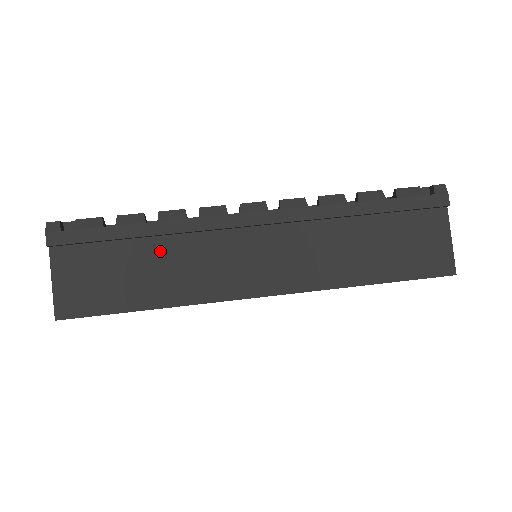
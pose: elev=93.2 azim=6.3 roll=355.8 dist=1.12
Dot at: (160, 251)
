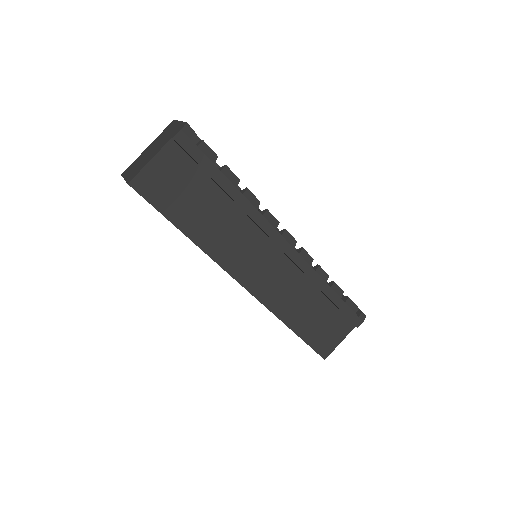
Dot at: (225, 209)
